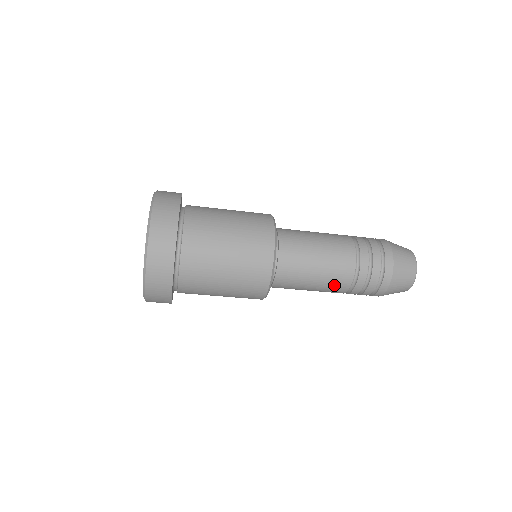
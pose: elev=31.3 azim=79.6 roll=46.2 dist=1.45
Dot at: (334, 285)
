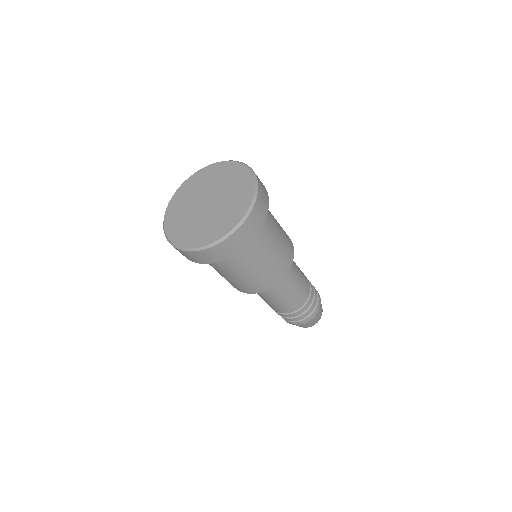
Dot at: (290, 305)
